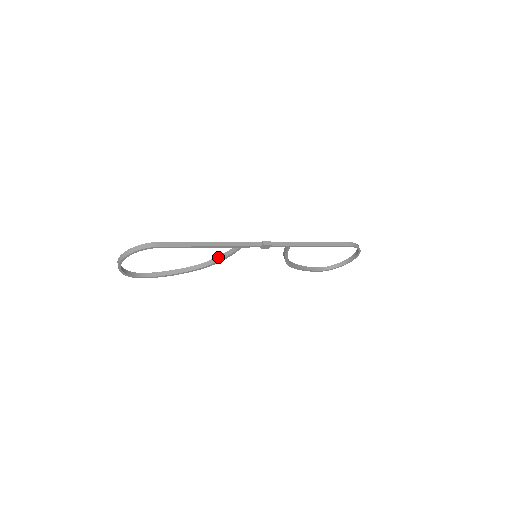
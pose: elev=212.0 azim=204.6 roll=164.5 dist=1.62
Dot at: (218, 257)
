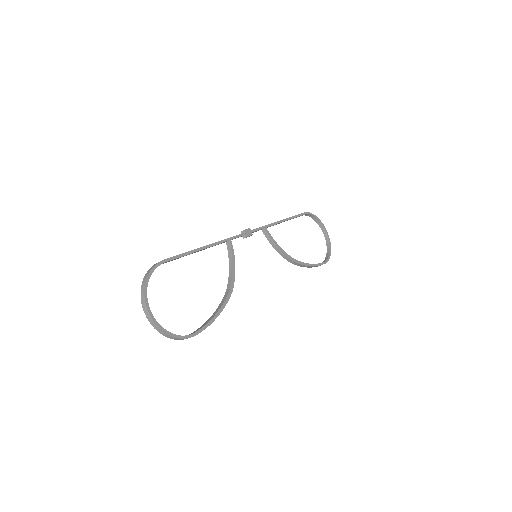
Dot at: (229, 272)
